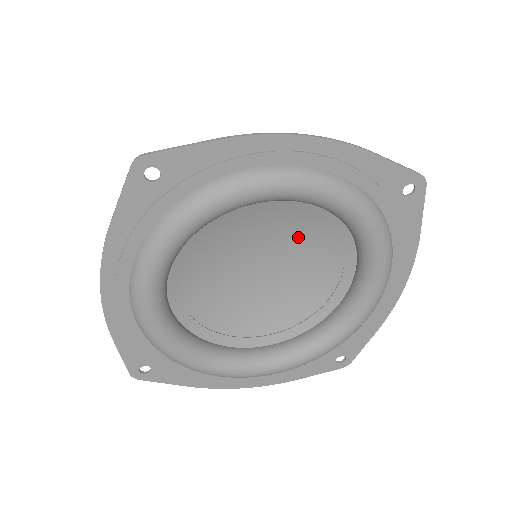
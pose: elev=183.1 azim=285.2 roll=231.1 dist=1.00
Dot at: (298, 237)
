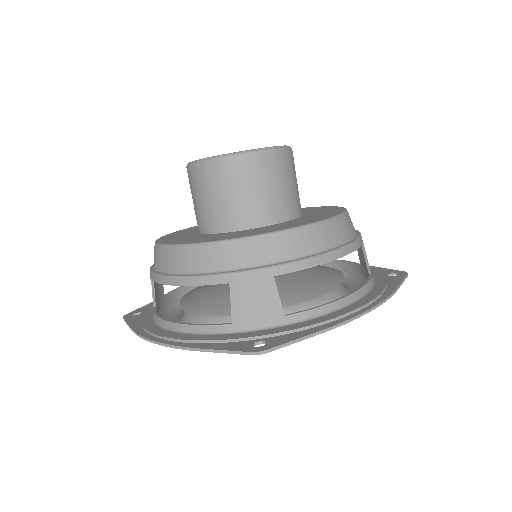
Dot at: occluded
